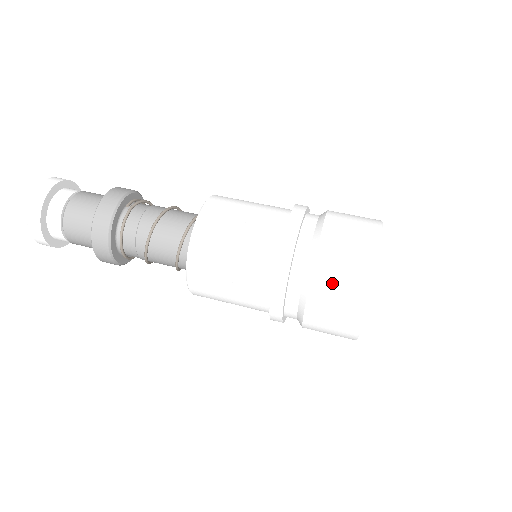
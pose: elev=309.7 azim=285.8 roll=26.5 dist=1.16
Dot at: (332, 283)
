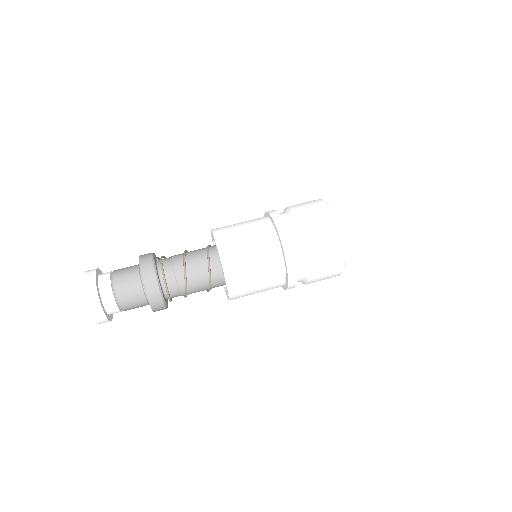
Dot at: (315, 230)
